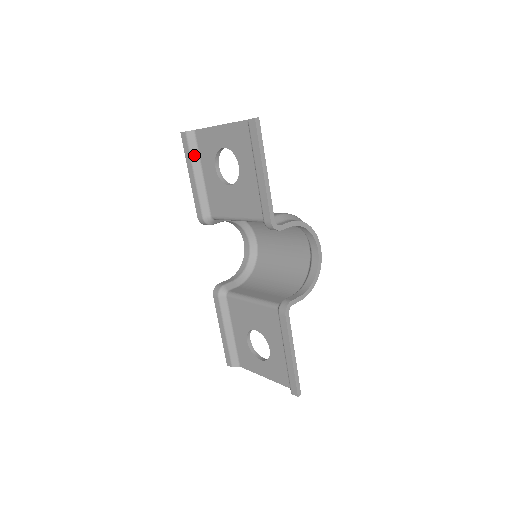
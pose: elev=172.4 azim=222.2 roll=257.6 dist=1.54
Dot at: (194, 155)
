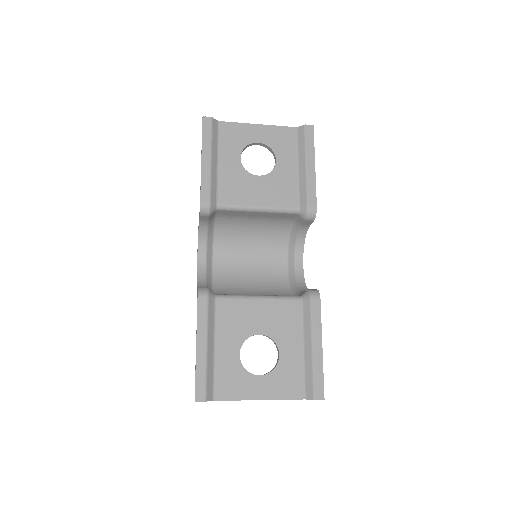
Dot at: (214, 141)
